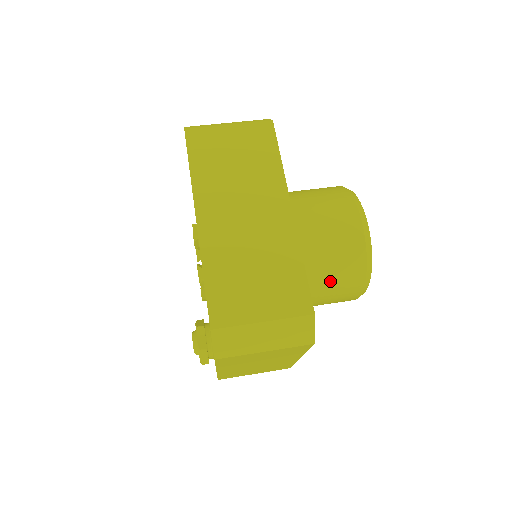
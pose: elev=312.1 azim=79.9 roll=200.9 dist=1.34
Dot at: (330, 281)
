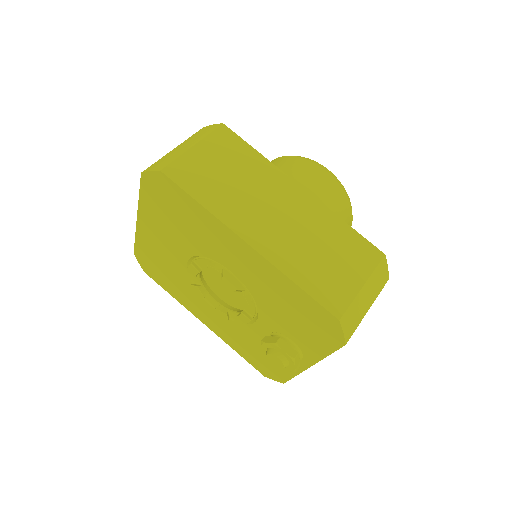
Dot at: occluded
